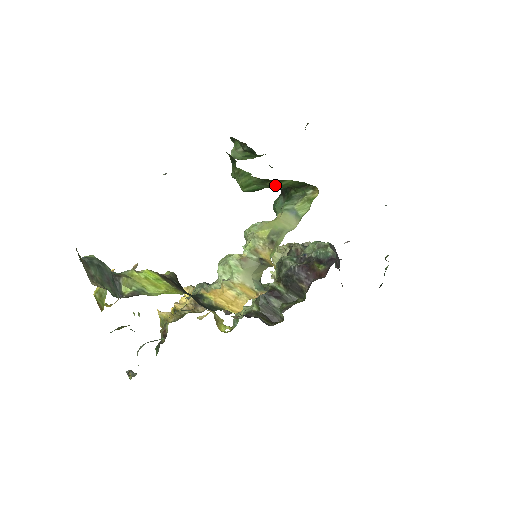
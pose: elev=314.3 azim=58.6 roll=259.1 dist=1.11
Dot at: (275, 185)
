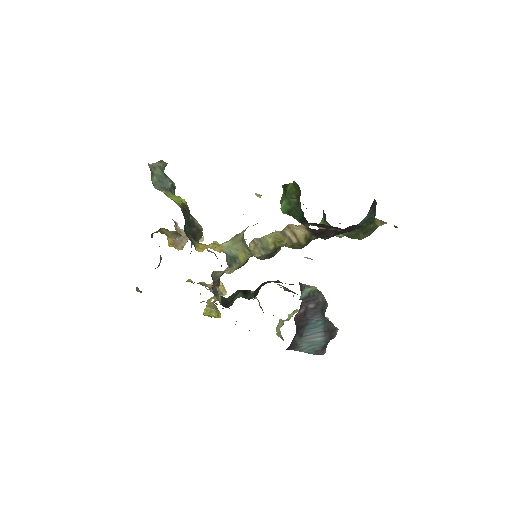
Dot at: (287, 192)
